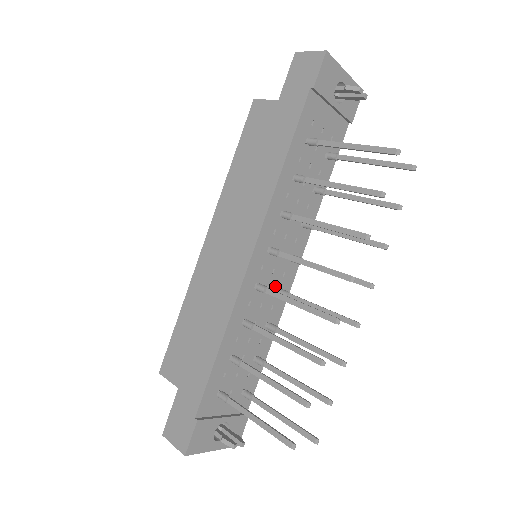
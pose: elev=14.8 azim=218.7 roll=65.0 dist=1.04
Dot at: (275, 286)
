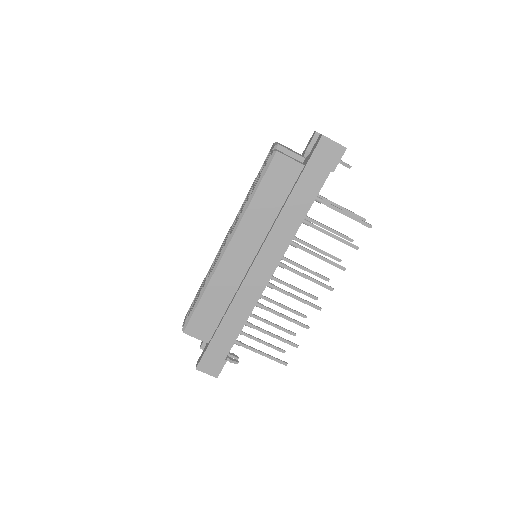
Dot at: occluded
